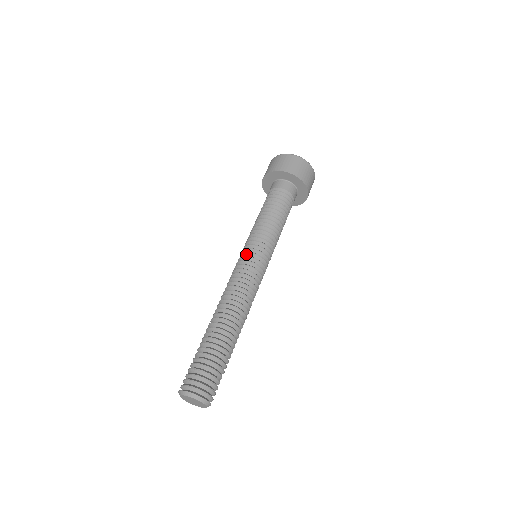
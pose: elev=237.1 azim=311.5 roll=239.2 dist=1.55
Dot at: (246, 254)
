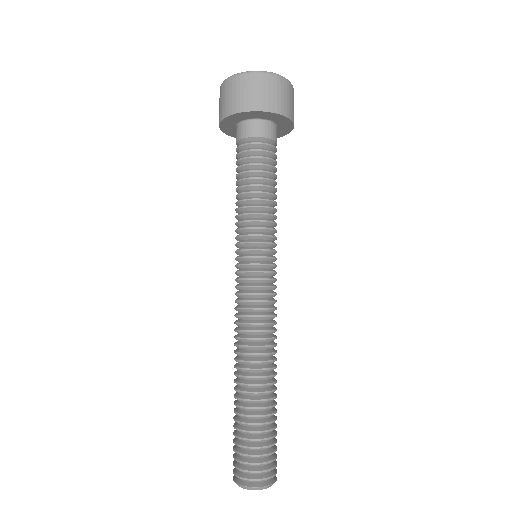
Dot at: occluded
